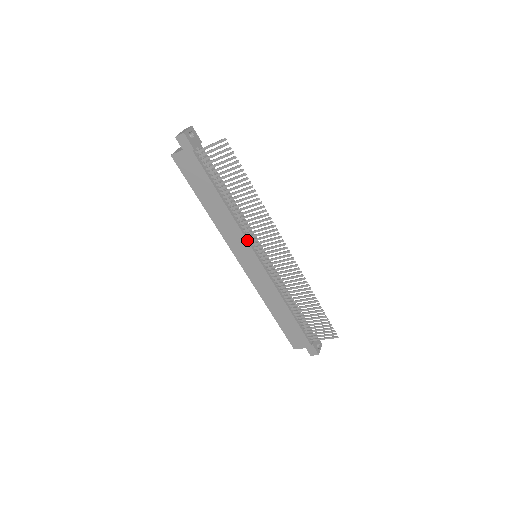
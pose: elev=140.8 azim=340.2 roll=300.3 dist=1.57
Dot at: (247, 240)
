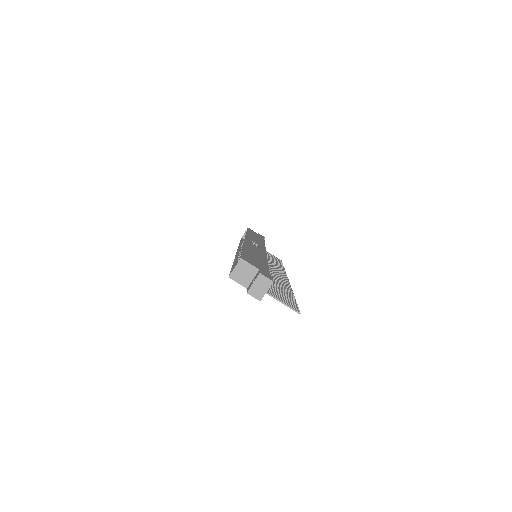
Dot at: occluded
